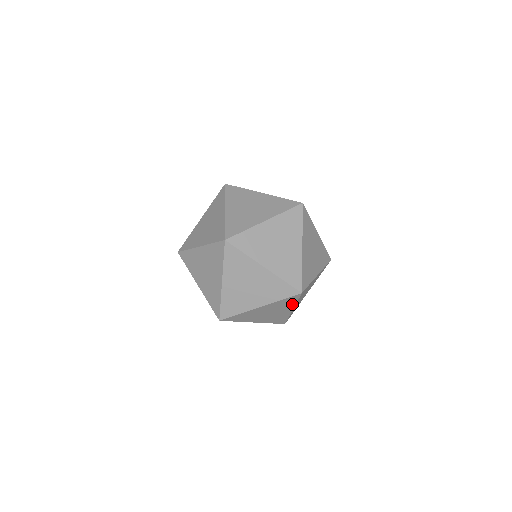
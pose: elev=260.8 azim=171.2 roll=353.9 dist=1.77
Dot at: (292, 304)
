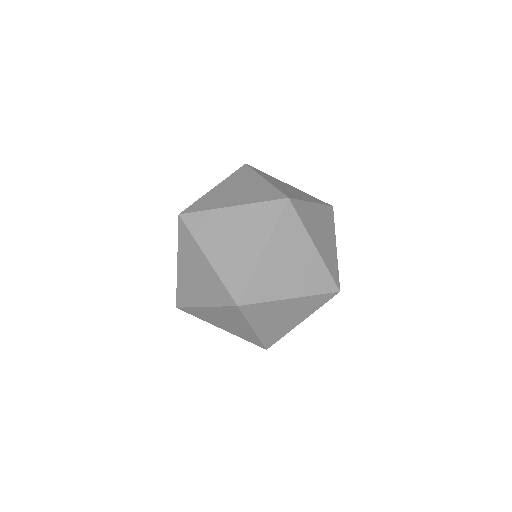
Dot at: occluded
